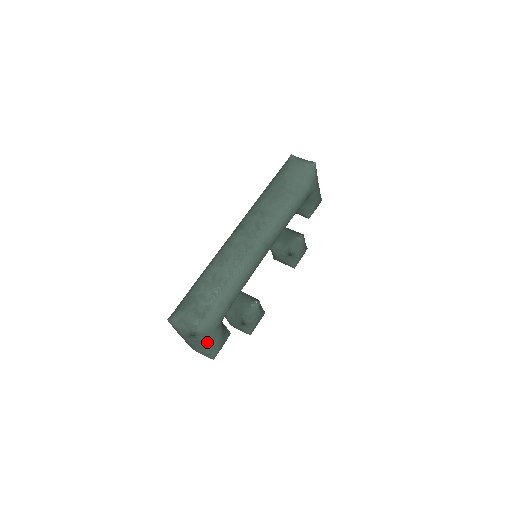
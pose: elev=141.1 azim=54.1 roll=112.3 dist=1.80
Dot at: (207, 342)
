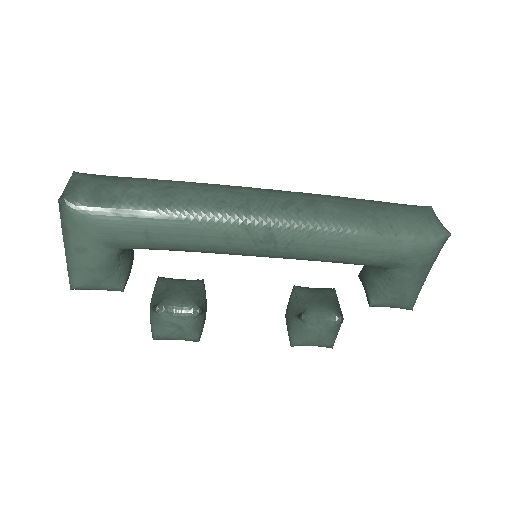
Dot at: (73, 244)
